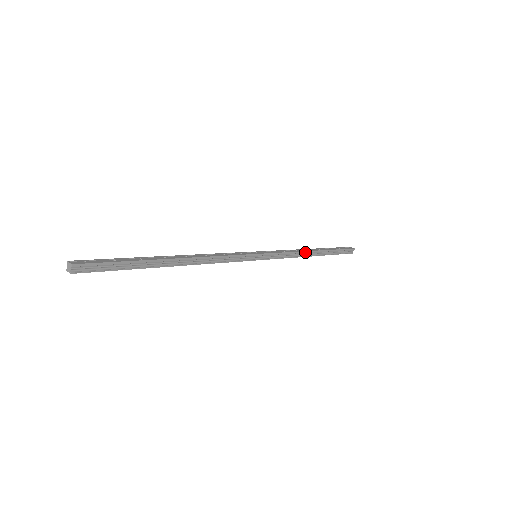
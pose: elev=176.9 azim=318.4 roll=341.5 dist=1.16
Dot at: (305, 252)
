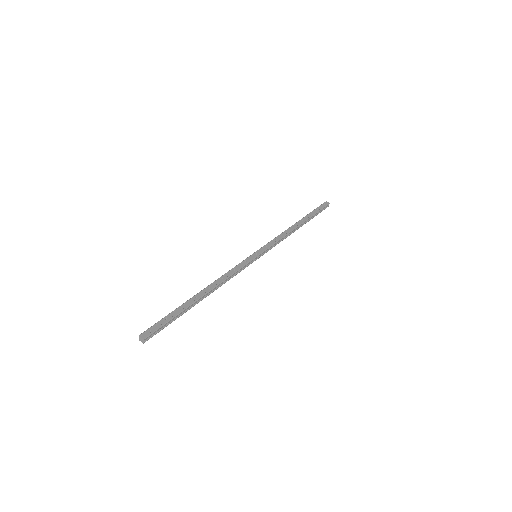
Dot at: (292, 231)
